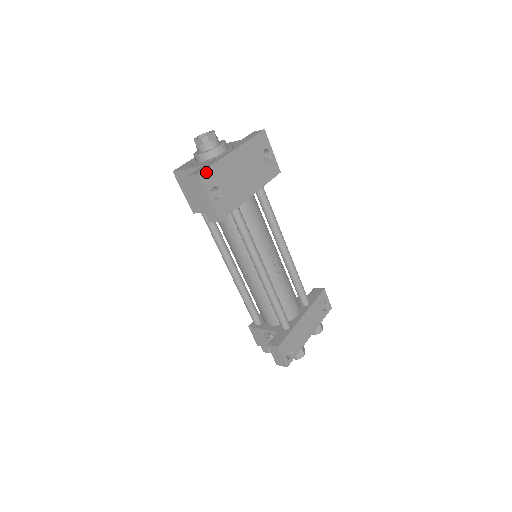
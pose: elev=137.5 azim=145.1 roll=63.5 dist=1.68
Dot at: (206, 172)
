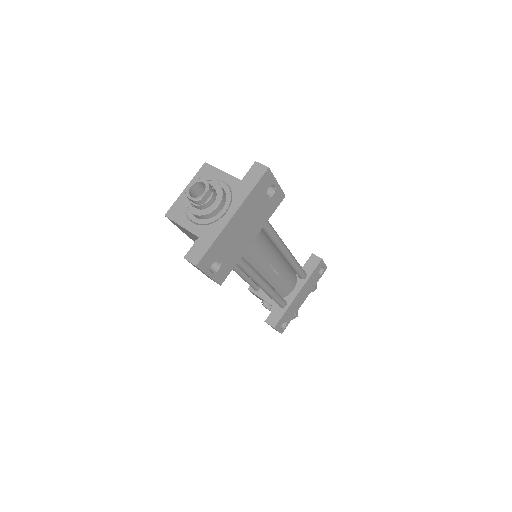
Dot at: (204, 258)
